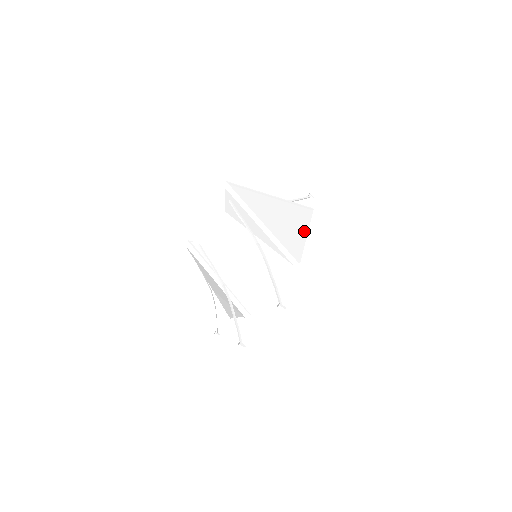
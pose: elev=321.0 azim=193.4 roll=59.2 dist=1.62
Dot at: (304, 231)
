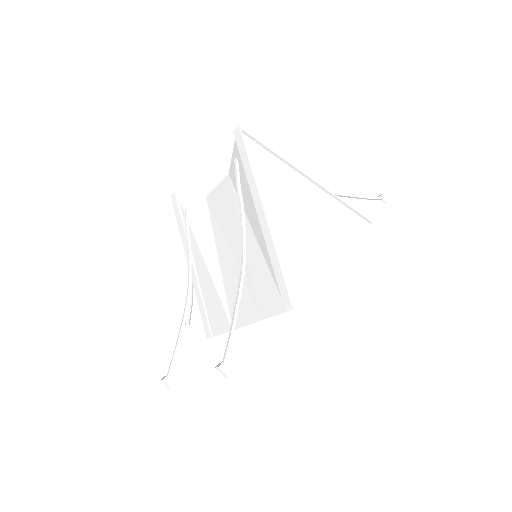
Dot at: (335, 252)
